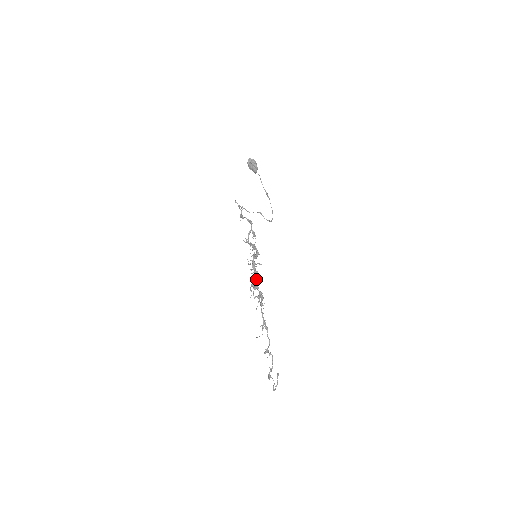
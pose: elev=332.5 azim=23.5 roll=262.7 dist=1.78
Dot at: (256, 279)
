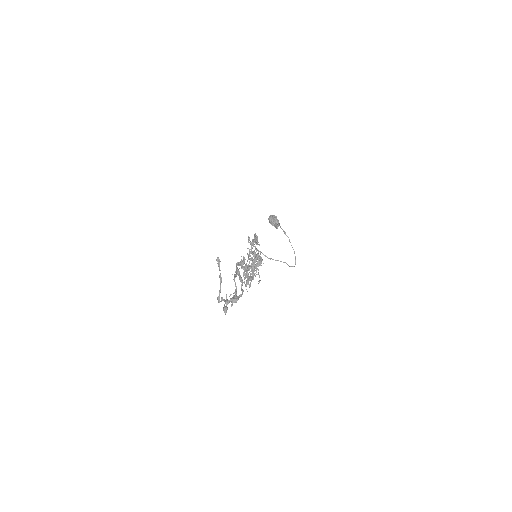
Dot at: (253, 276)
